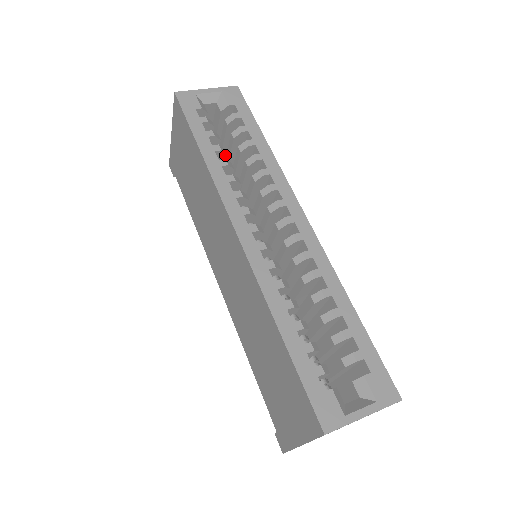
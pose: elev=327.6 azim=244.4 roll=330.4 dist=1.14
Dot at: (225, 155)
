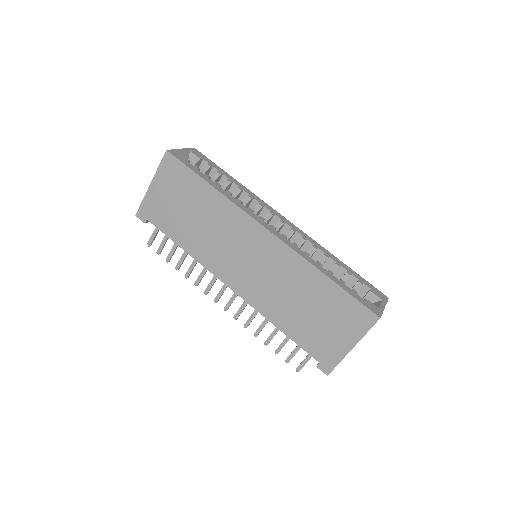
Dot at: occluded
